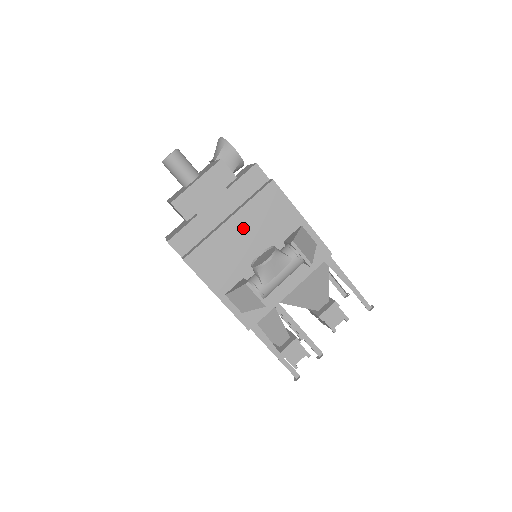
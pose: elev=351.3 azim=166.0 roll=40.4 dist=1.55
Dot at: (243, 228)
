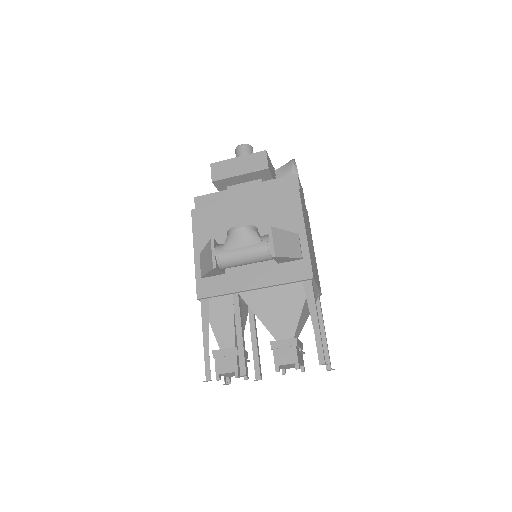
Dot at: (250, 211)
